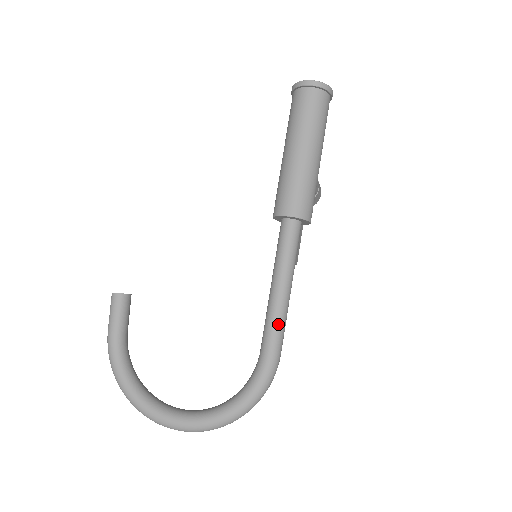
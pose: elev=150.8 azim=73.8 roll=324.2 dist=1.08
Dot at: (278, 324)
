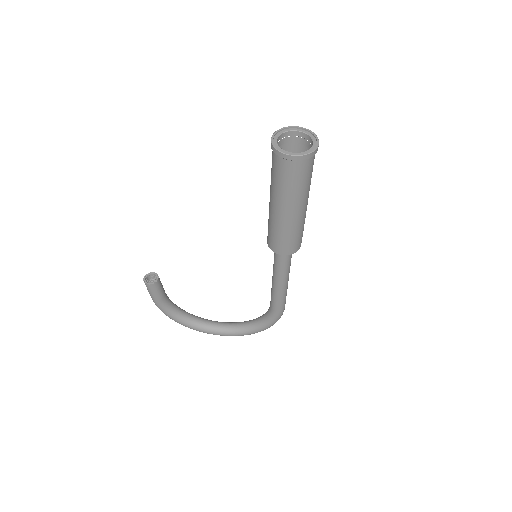
Dot at: (282, 300)
